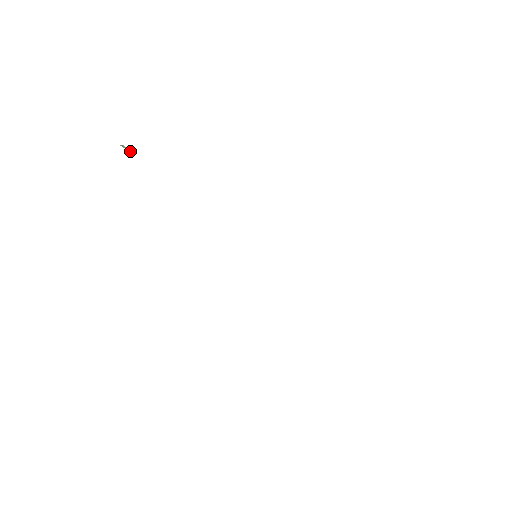
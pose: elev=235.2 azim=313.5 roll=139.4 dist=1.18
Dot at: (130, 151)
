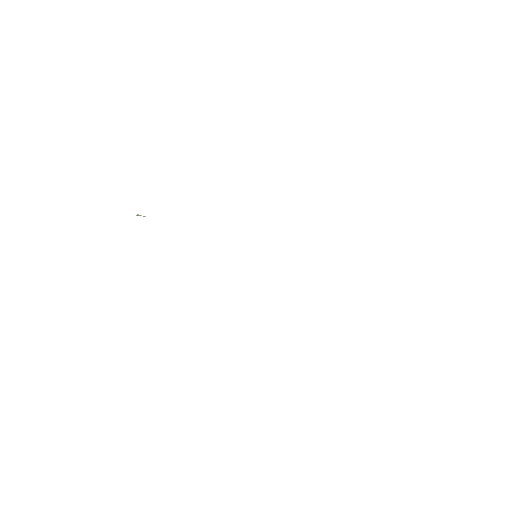
Dot at: occluded
